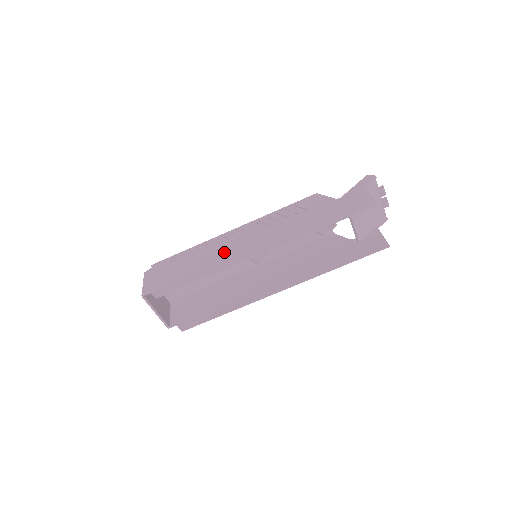
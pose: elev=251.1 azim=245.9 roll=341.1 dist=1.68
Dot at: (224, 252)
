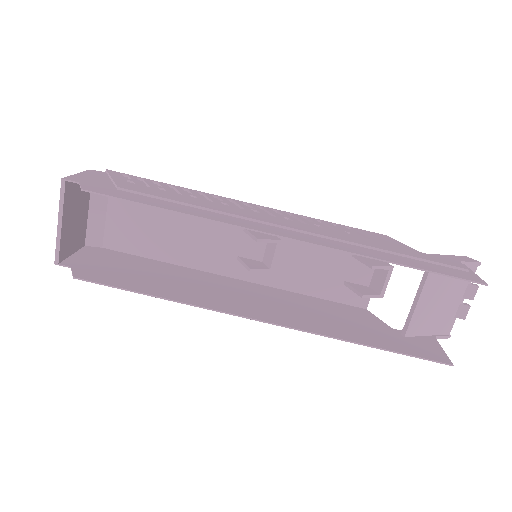
Dot at: (225, 208)
